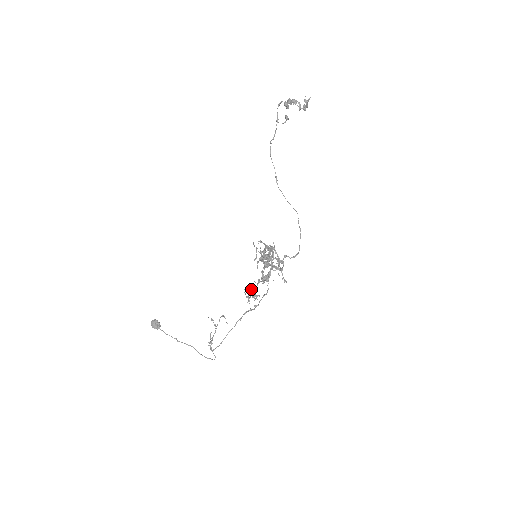
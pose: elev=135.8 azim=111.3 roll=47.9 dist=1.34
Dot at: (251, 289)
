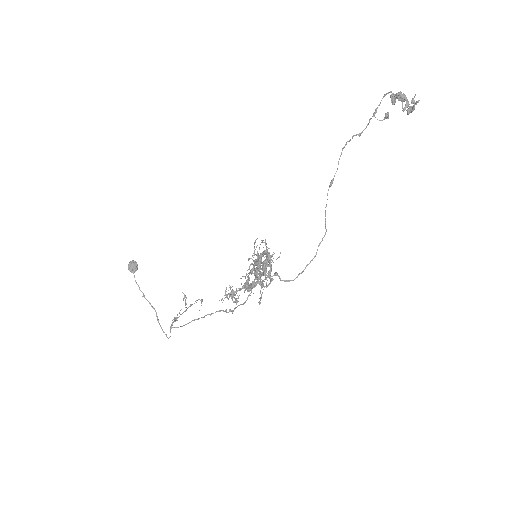
Dot at: occluded
